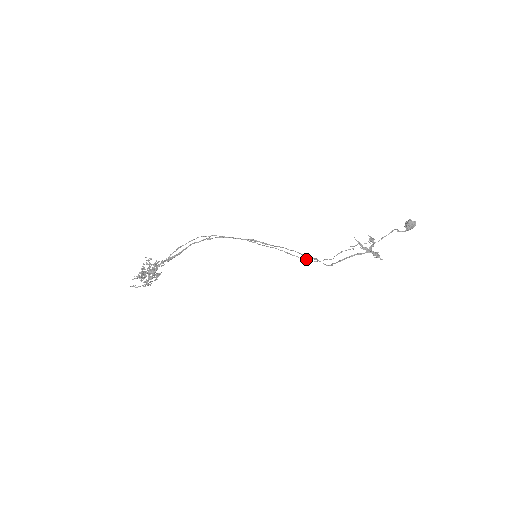
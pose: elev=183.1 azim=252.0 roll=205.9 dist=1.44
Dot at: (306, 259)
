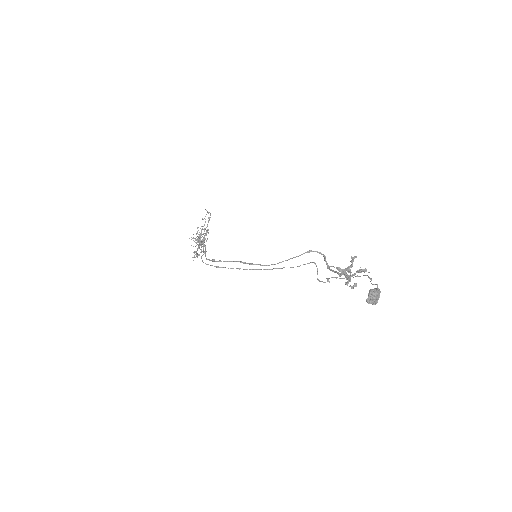
Dot at: occluded
